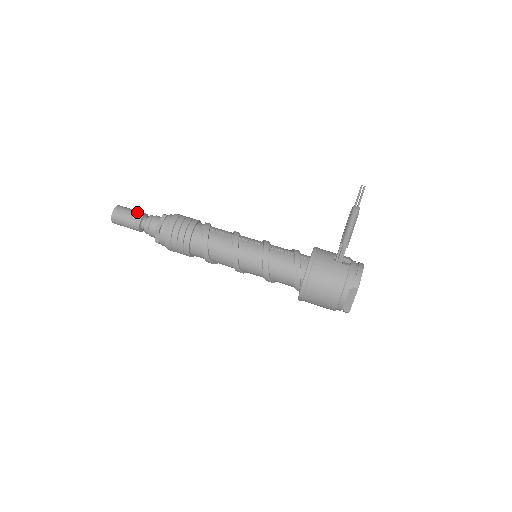
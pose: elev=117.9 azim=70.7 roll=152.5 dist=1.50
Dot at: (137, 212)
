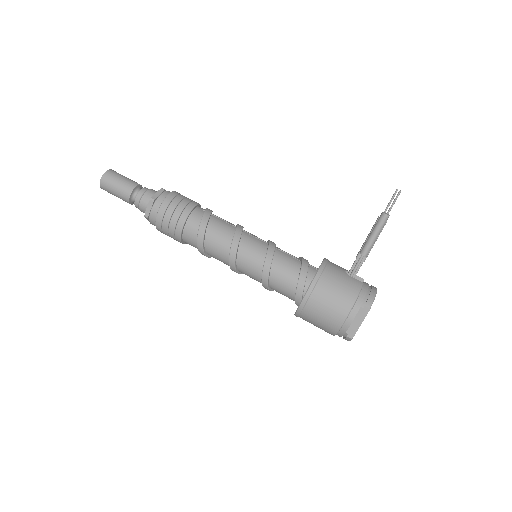
Dot at: (132, 180)
